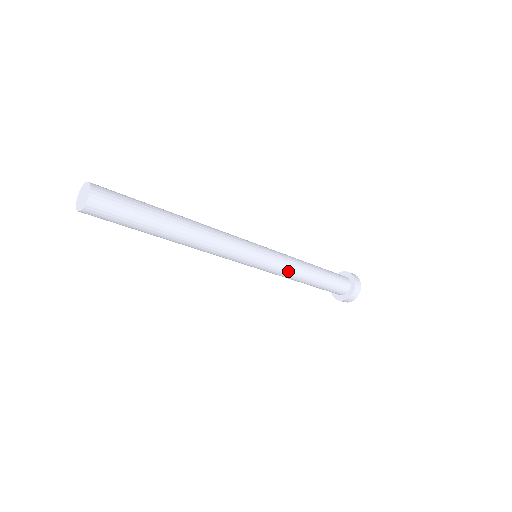
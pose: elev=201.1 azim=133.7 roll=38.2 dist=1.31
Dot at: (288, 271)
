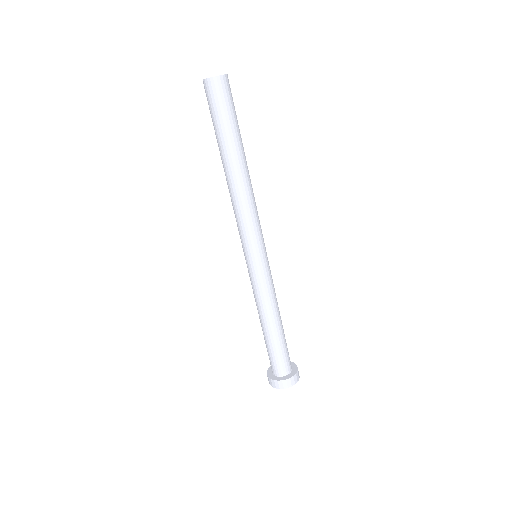
Dot at: (269, 292)
